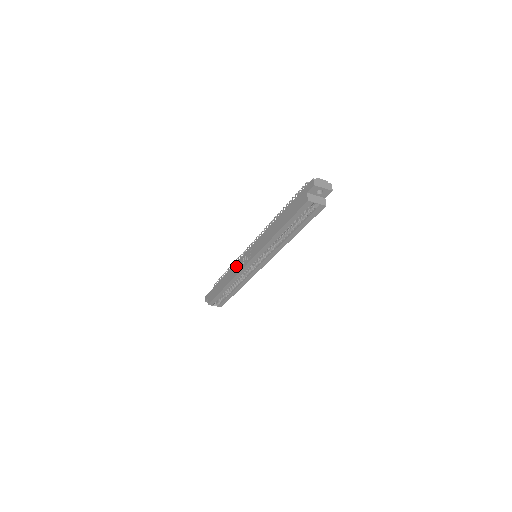
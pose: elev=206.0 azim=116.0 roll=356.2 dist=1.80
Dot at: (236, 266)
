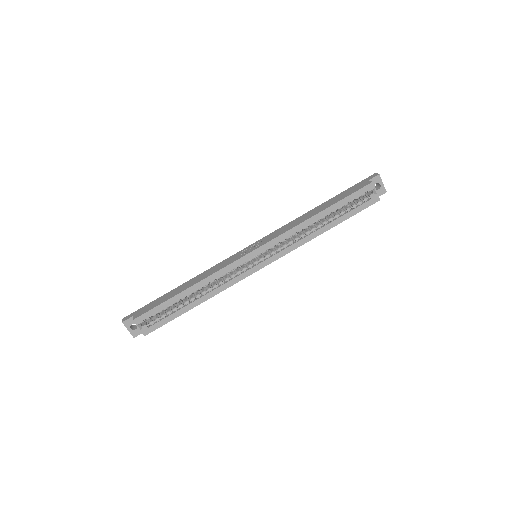
Dot at: (222, 263)
